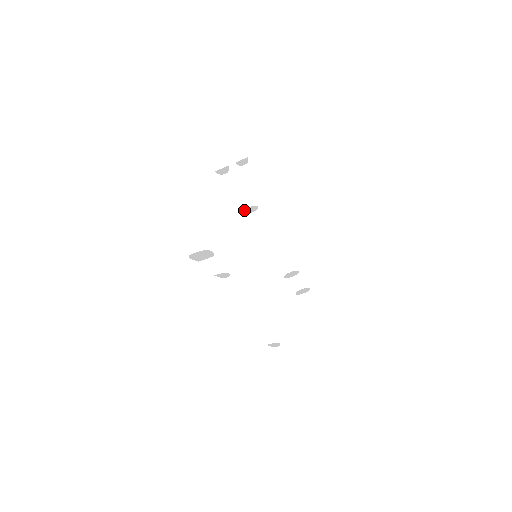
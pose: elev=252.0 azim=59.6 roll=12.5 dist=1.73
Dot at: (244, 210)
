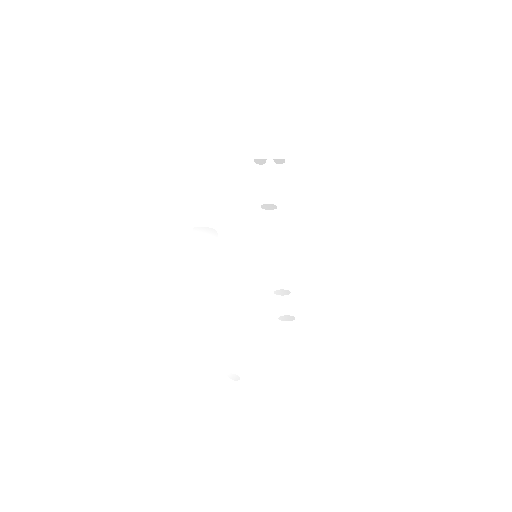
Dot at: (263, 205)
